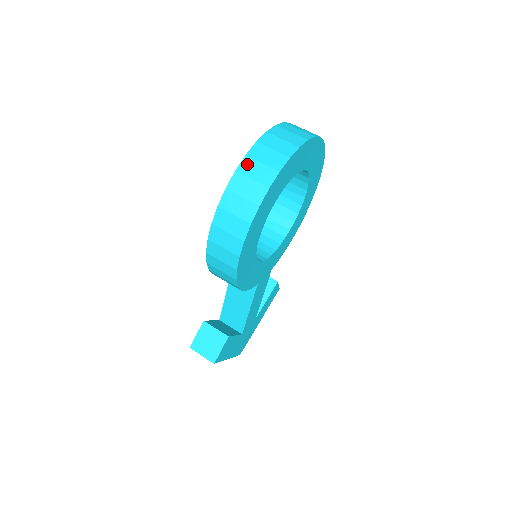
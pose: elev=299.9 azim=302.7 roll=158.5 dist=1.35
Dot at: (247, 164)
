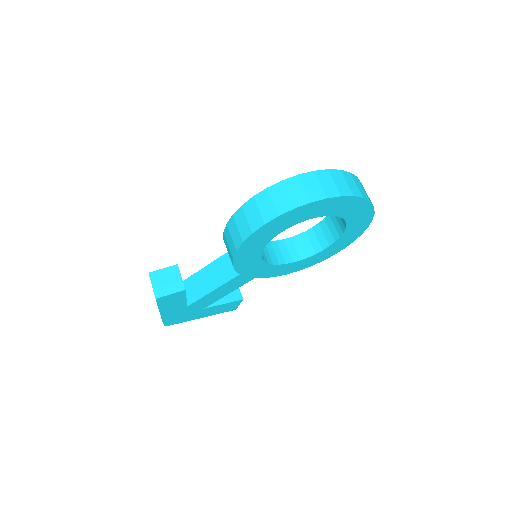
Dot at: (325, 174)
